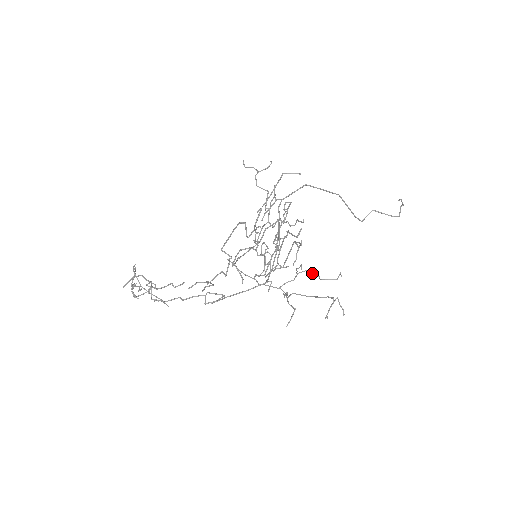
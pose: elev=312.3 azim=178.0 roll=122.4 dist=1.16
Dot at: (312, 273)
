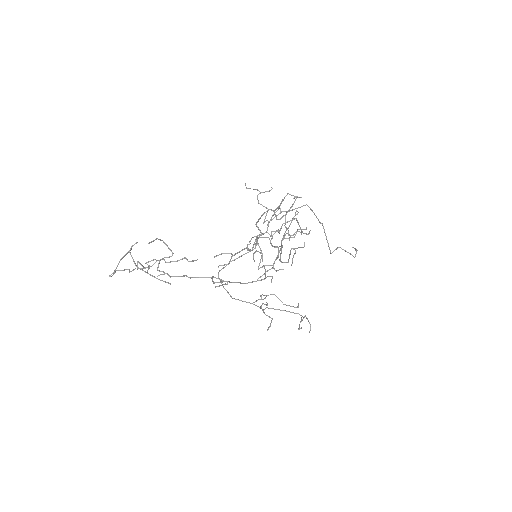
Dot at: (278, 298)
